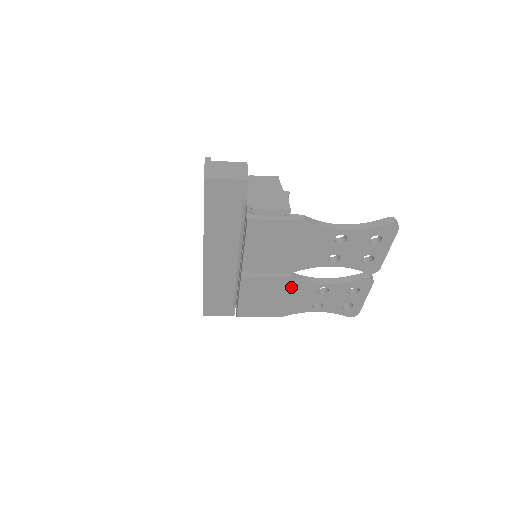
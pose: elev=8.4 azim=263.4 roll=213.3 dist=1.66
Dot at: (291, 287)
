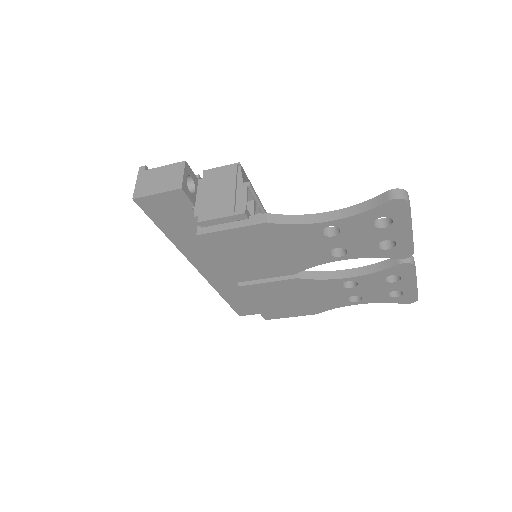
Dot at: (306, 287)
